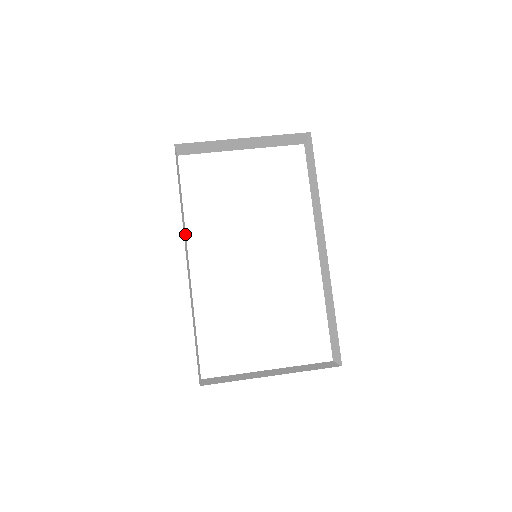
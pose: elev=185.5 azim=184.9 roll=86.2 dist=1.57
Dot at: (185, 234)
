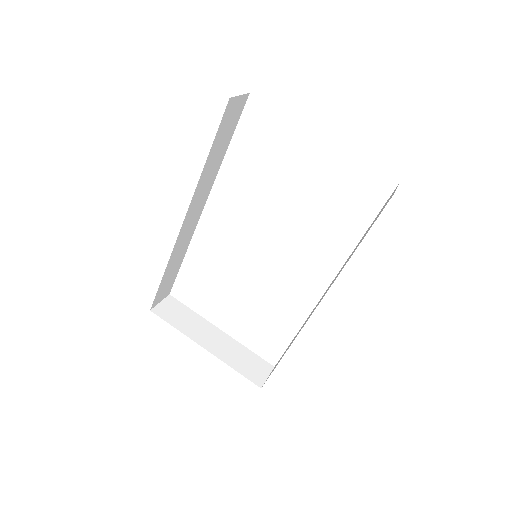
Dot at: (211, 183)
